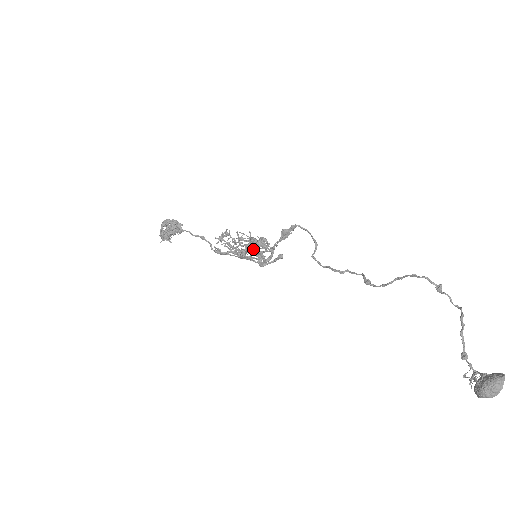
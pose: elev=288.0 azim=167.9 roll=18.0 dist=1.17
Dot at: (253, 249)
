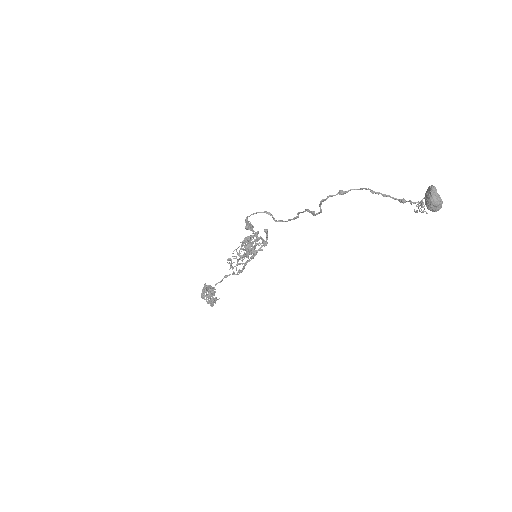
Dot at: occluded
